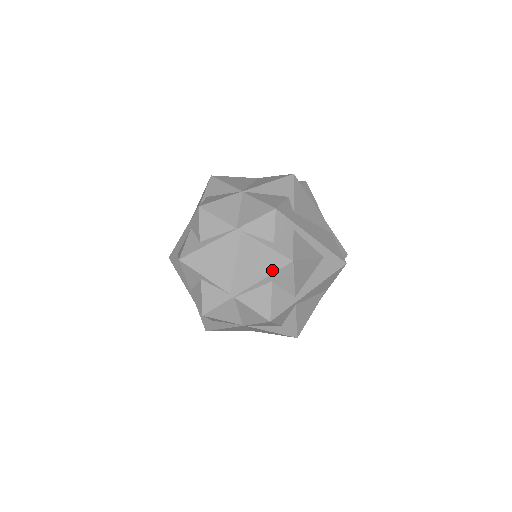
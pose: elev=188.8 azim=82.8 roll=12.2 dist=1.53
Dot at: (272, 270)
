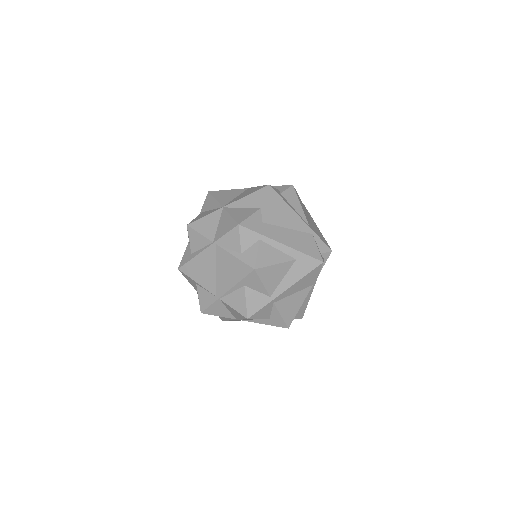
Dot at: (241, 277)
